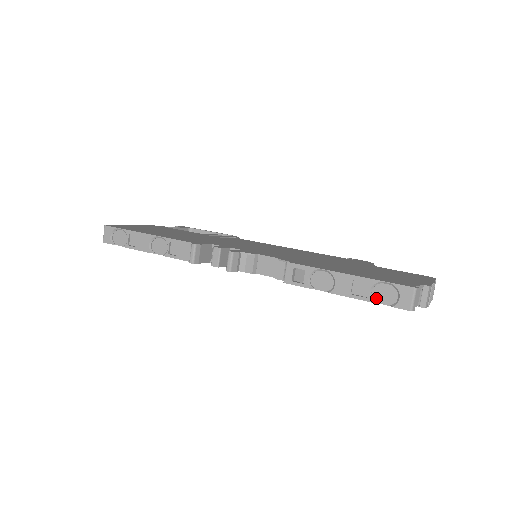
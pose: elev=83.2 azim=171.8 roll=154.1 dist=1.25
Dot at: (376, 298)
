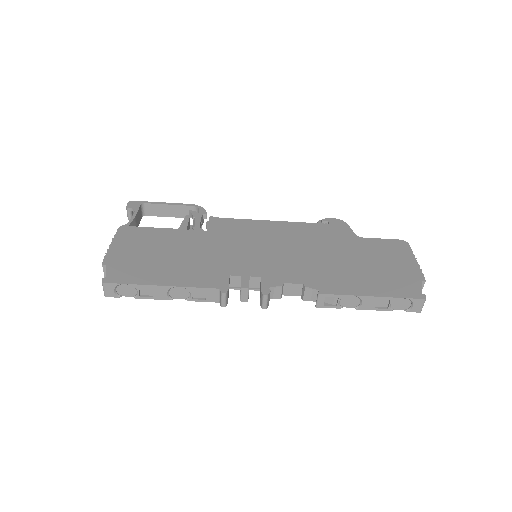
Dot at: (394, 307)
